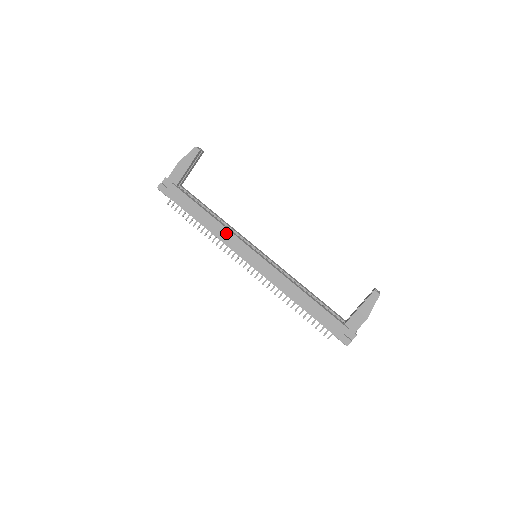
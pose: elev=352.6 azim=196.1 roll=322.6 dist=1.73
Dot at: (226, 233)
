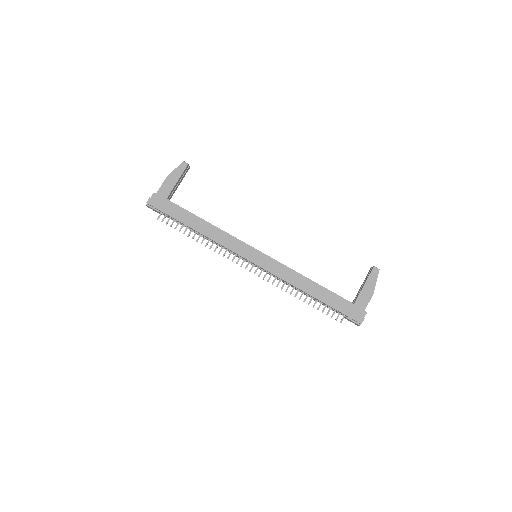
Dot at: (225, 236)
